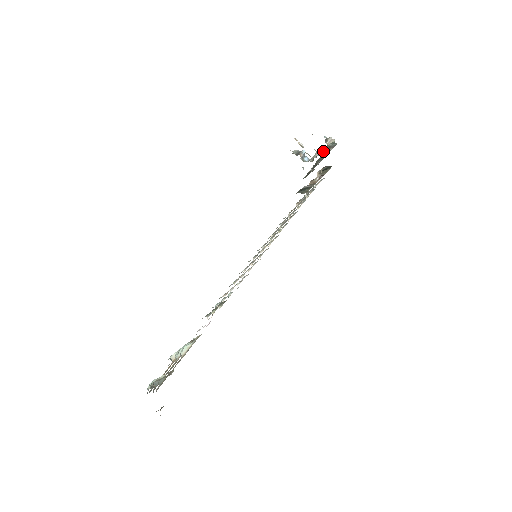
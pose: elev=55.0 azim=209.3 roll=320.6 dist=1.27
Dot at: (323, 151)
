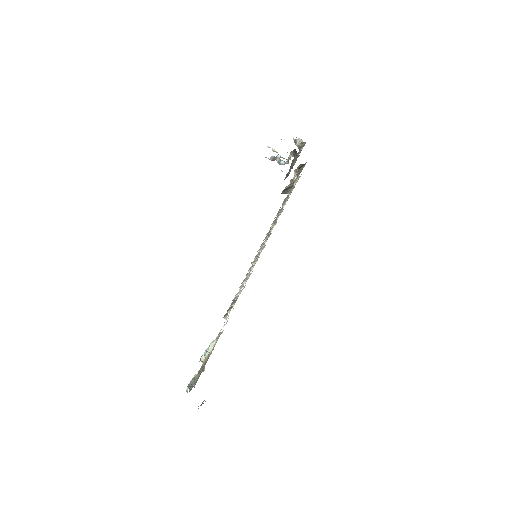
Dot at: (295, 152)
